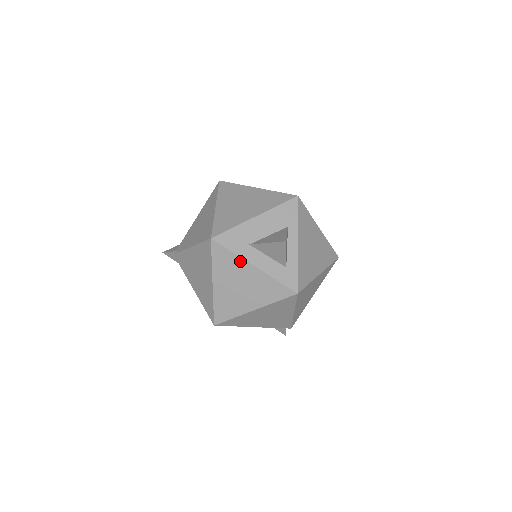
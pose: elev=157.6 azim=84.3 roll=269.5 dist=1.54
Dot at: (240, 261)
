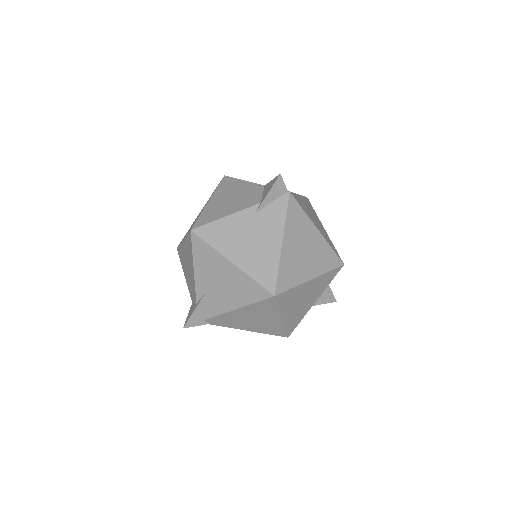
Dot at: occluded
